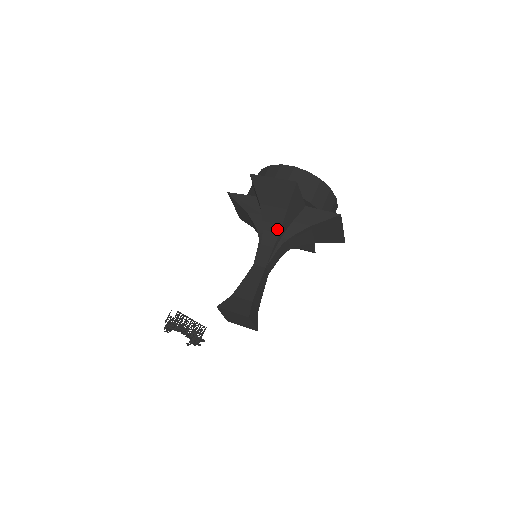
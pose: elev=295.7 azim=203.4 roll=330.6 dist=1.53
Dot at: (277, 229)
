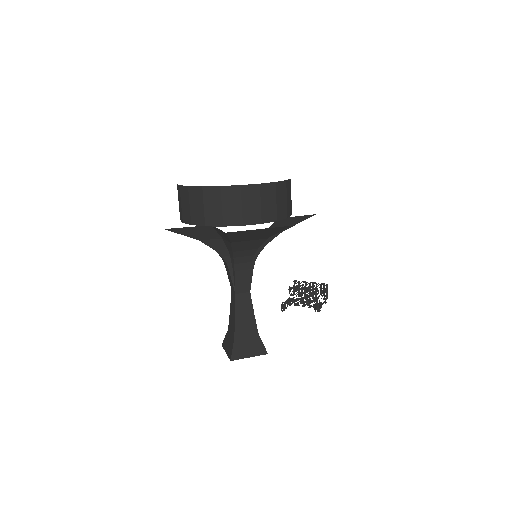
Dot at: (218, 253)
